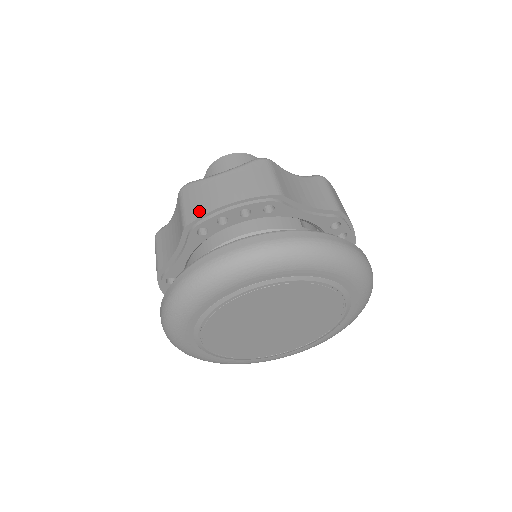
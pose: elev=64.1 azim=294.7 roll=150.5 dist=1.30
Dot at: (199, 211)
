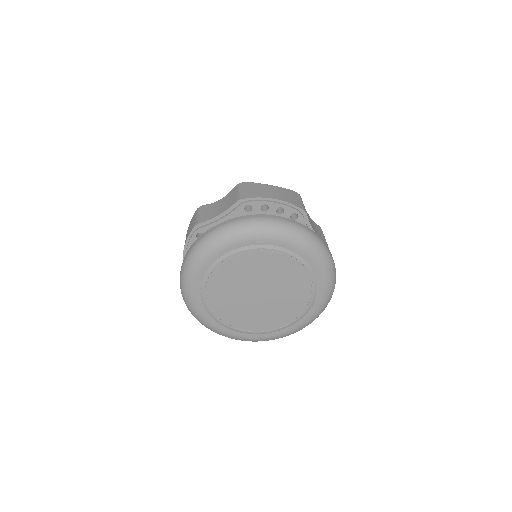
Dot at: (254, 195)
